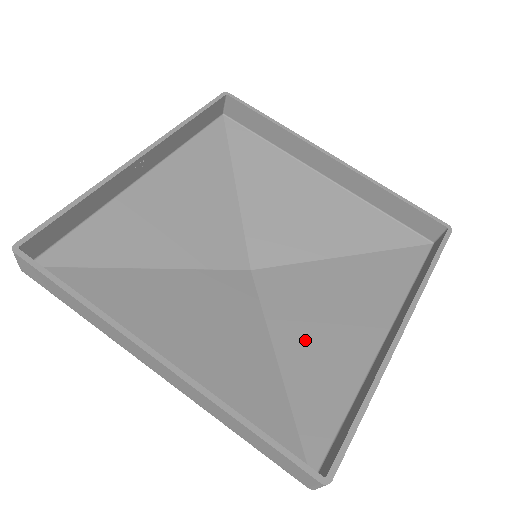
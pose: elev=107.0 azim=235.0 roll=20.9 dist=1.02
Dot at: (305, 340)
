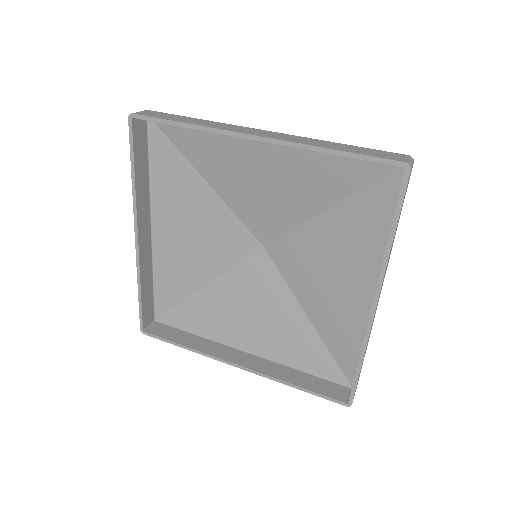
Dot at: (225, 301)
